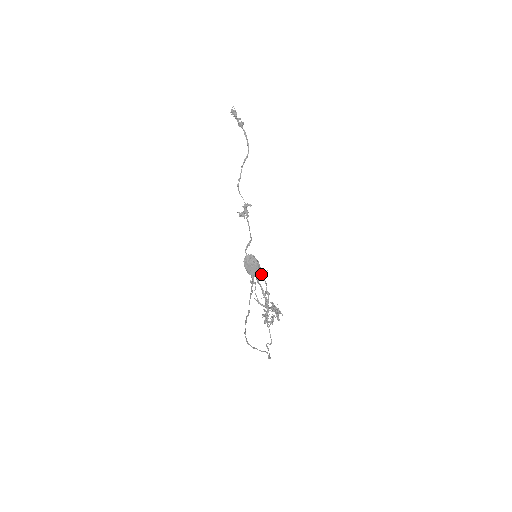
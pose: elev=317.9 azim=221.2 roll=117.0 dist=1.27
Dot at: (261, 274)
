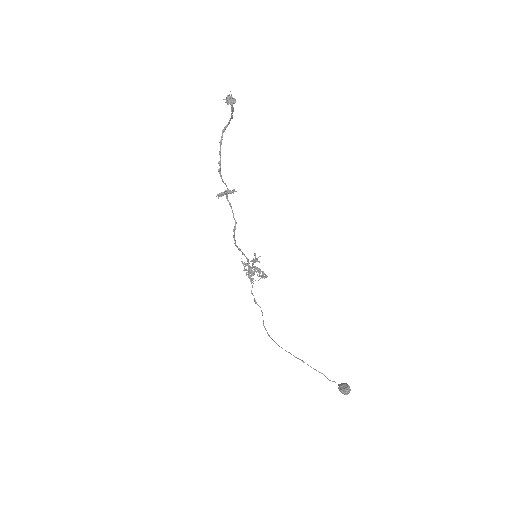
Dot at: occluded
